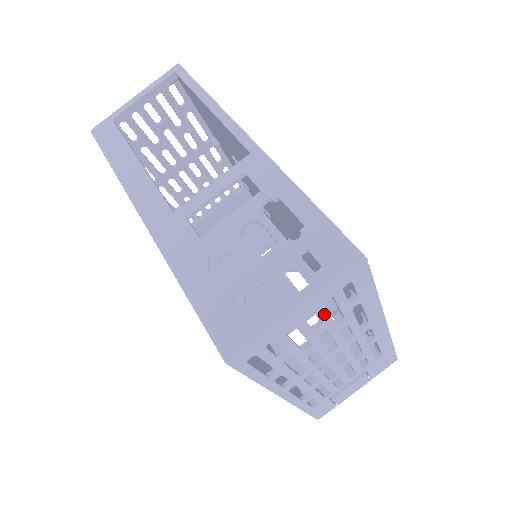
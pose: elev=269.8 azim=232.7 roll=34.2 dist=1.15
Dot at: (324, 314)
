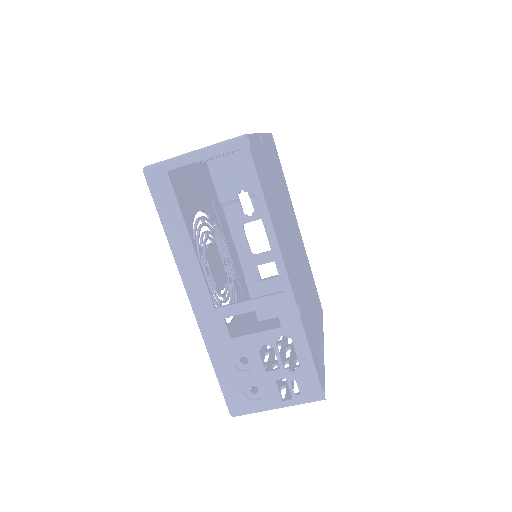
Dot at: (290, 393)
